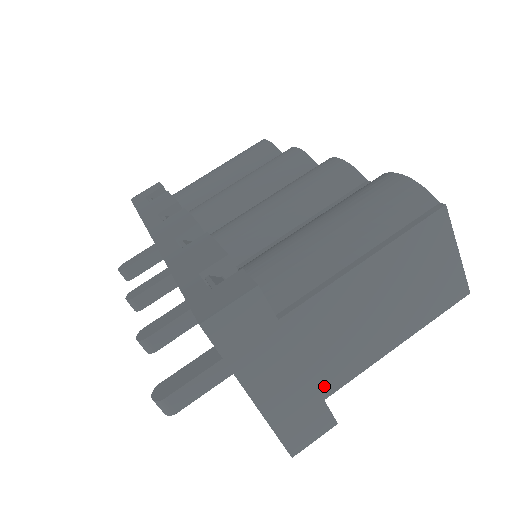
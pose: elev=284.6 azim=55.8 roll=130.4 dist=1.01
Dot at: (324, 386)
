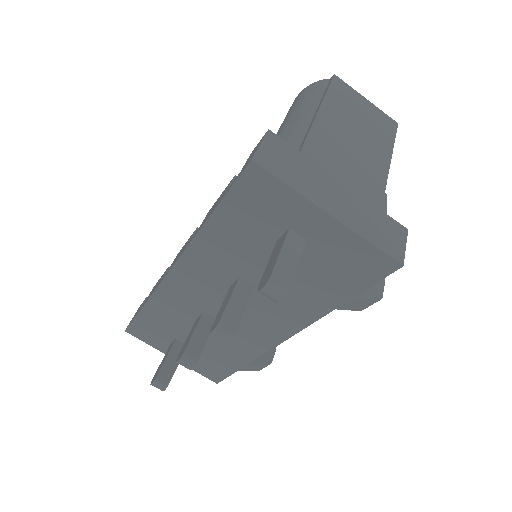
Dot at: (371, 199)
